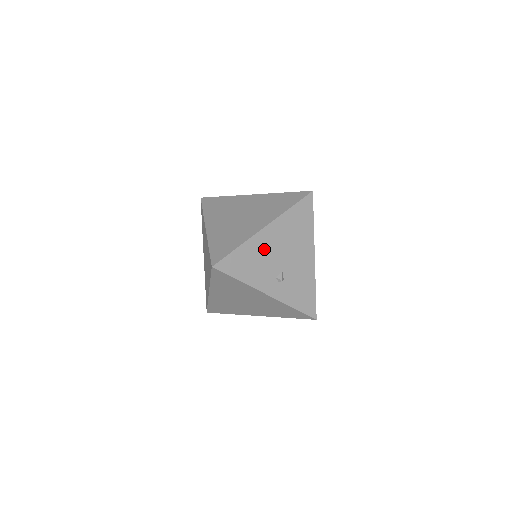
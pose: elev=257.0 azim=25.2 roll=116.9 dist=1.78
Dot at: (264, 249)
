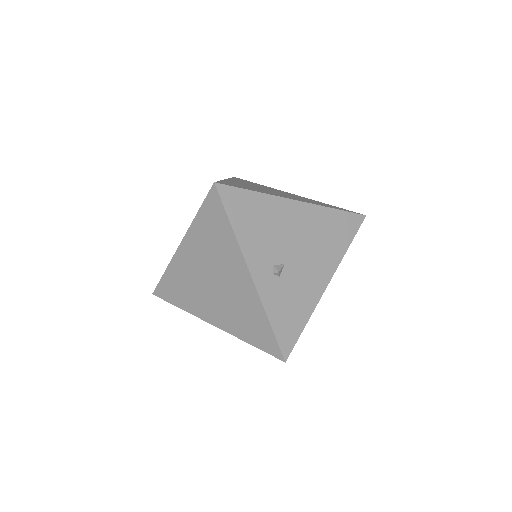
Dot at: (281, 222)
